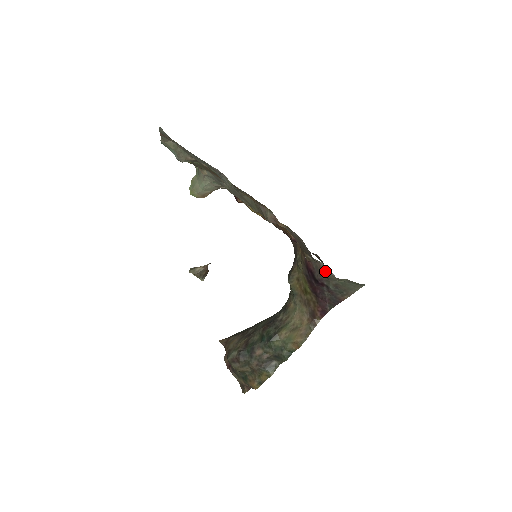
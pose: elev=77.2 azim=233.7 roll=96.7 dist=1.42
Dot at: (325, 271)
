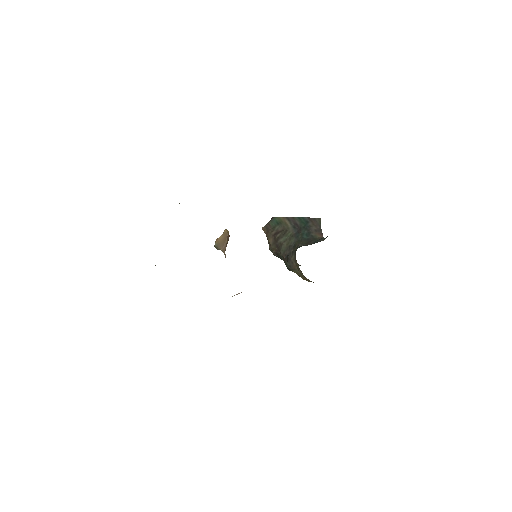
Dot at: occluded
